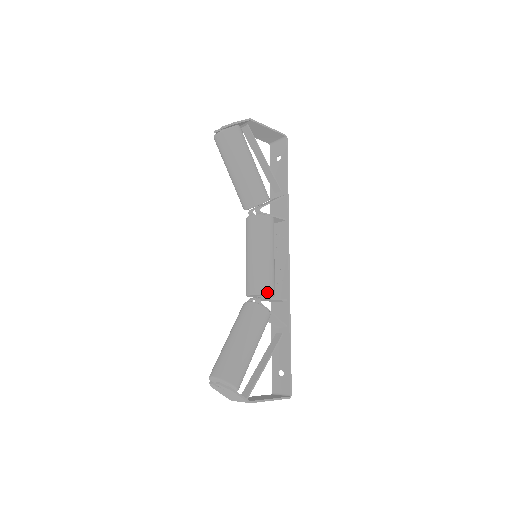
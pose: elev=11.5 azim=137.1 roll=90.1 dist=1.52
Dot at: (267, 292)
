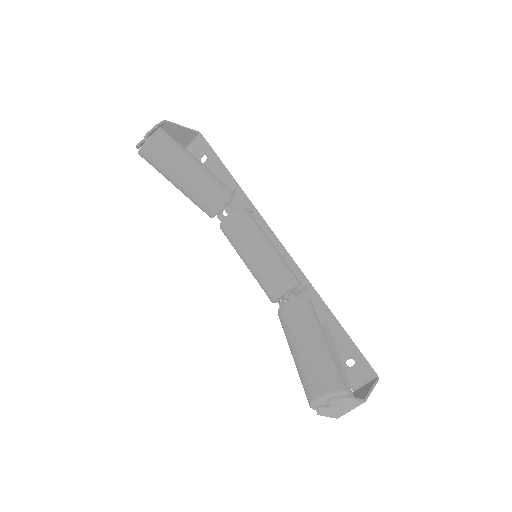
Dot at: (296, 282)
